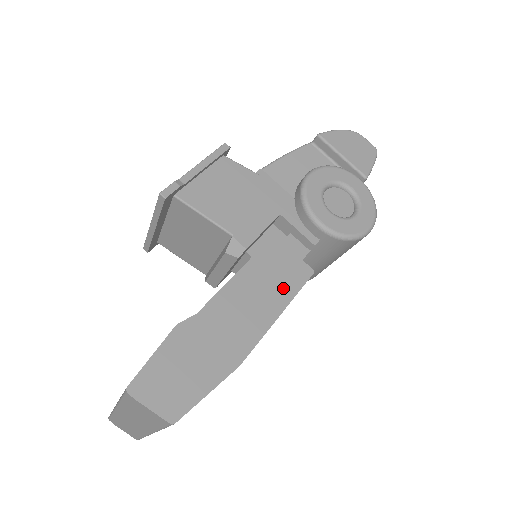
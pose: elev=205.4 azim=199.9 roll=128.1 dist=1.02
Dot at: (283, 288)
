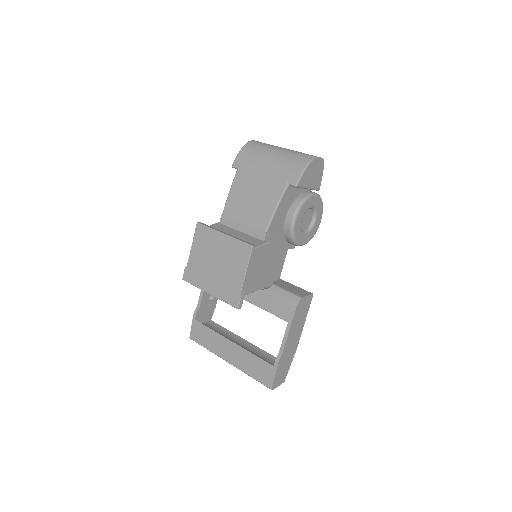
Dot at: (305, 313)
